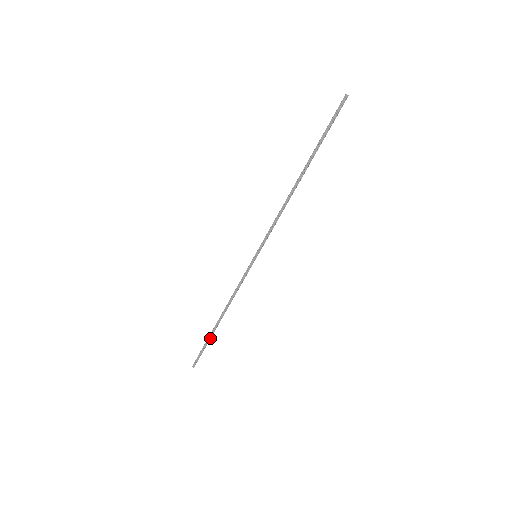
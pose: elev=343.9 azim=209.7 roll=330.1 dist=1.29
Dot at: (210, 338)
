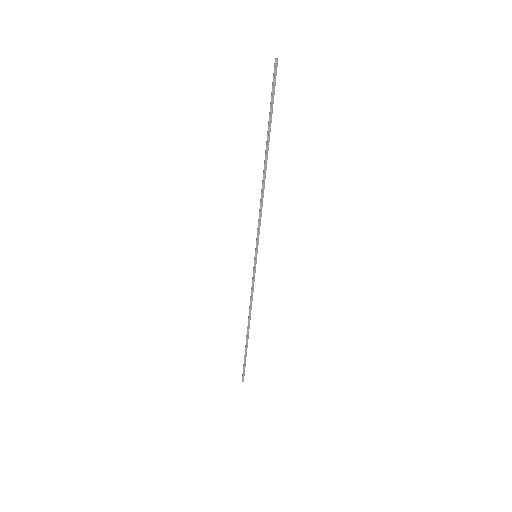
Dot at: occluded
